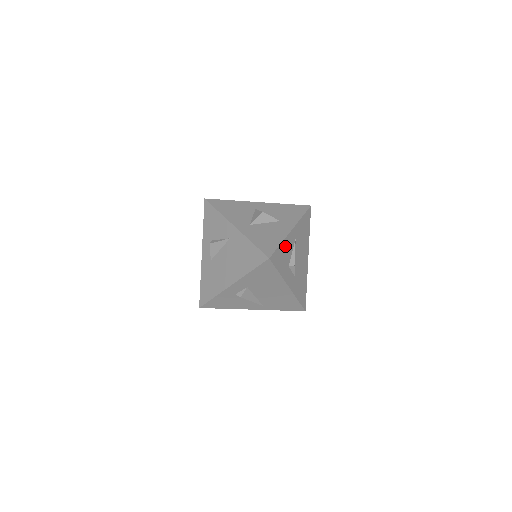
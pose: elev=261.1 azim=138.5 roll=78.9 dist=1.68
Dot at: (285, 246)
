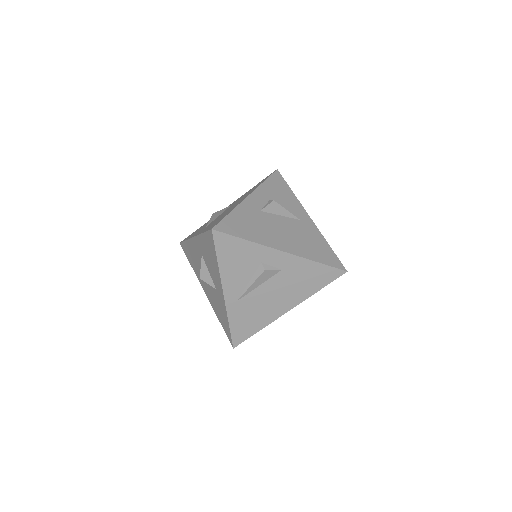
Dot at: occluded
